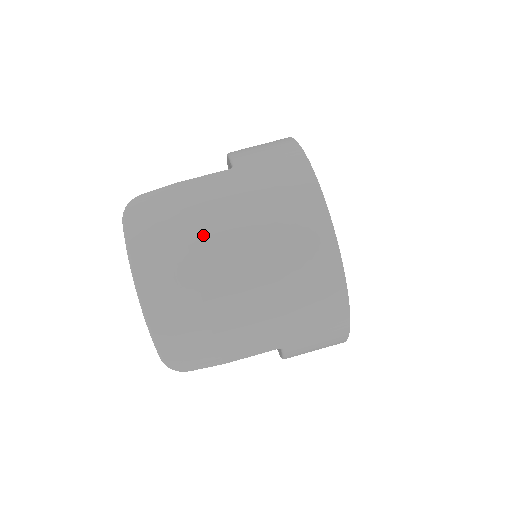
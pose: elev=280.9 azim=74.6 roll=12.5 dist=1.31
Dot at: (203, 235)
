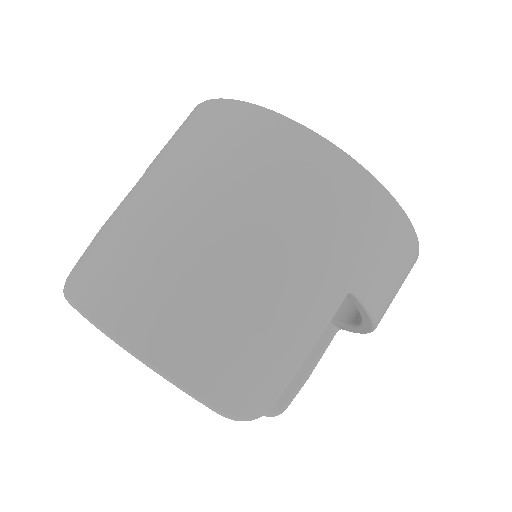
Dot at: (151, 230)
